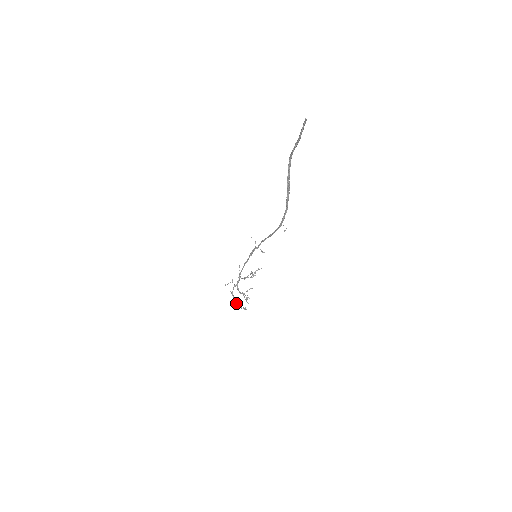
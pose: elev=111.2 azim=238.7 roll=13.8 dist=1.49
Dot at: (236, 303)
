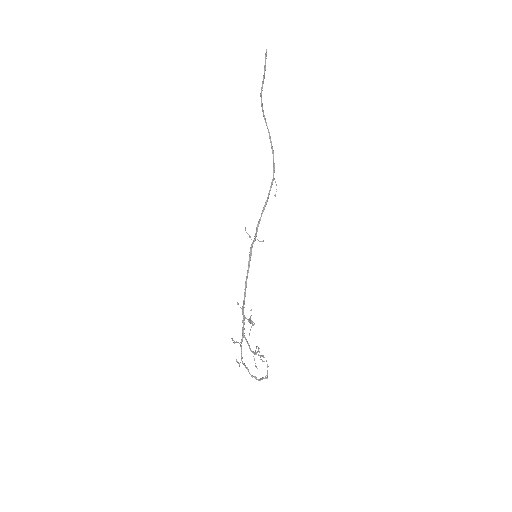
Dot at: (251, 375)
